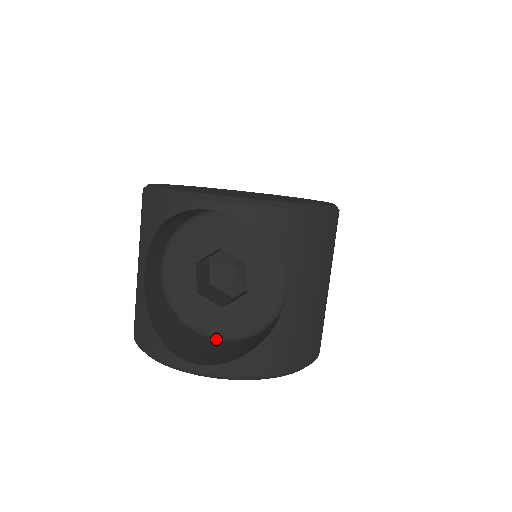
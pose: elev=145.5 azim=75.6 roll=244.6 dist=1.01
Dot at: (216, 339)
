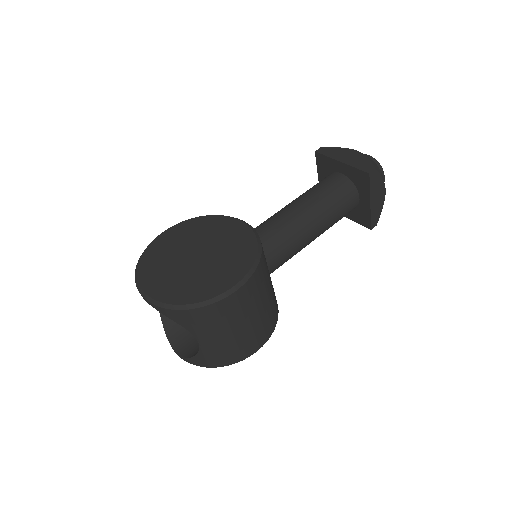
Dot at: occluded
